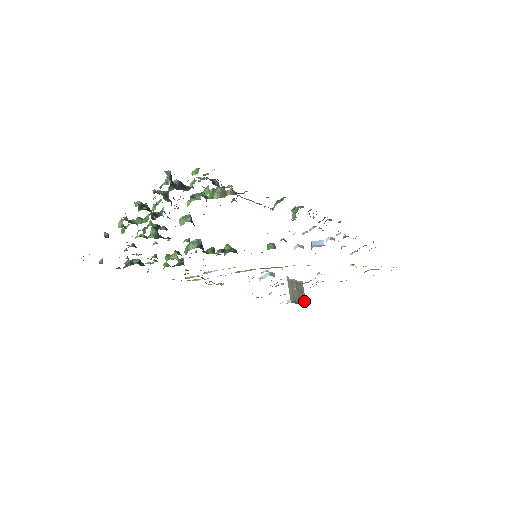
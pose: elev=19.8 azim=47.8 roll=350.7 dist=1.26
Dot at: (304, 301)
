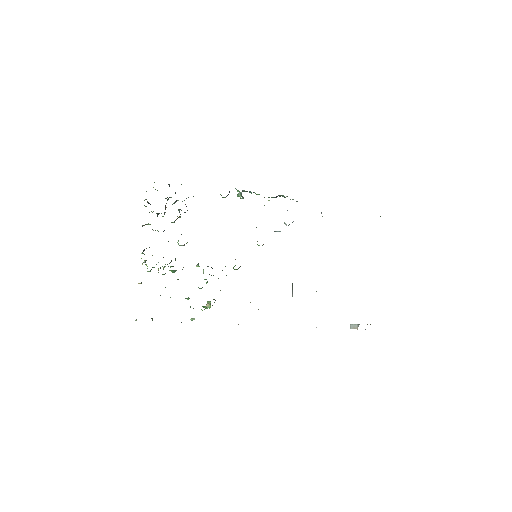
Dot at: occluded
